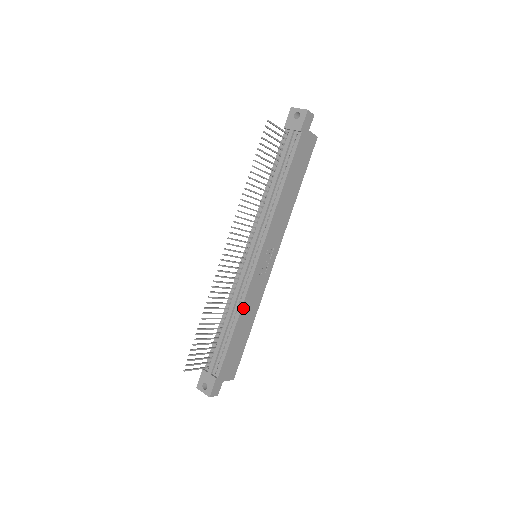
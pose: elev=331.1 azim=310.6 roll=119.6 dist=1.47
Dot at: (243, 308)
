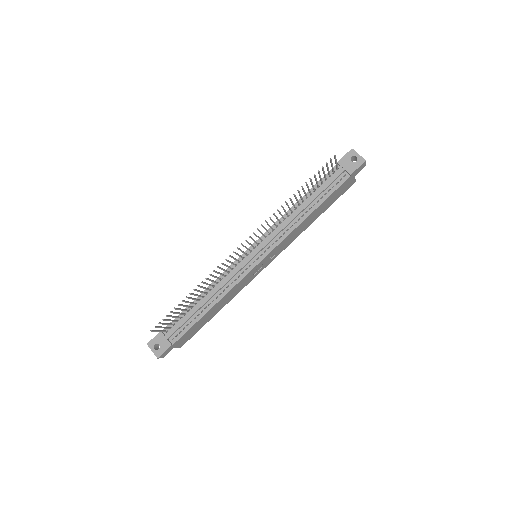
Dot at: (225, 296)
